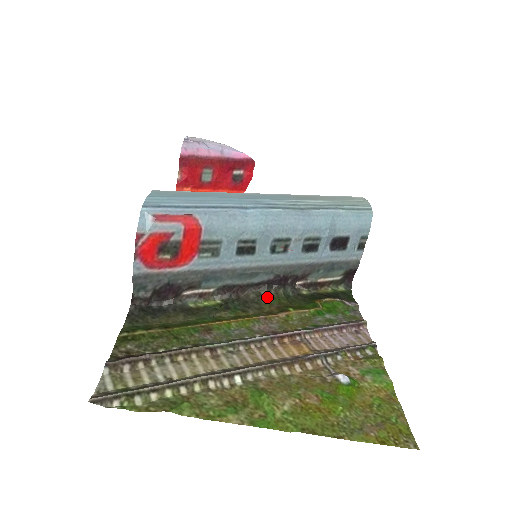
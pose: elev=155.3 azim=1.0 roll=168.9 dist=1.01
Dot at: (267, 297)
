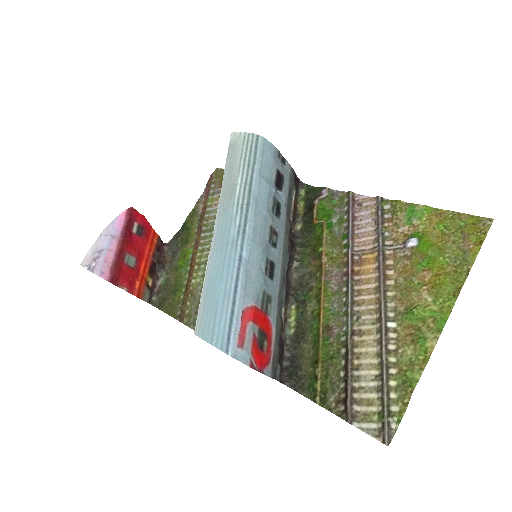
Dot at: (301, 264)
